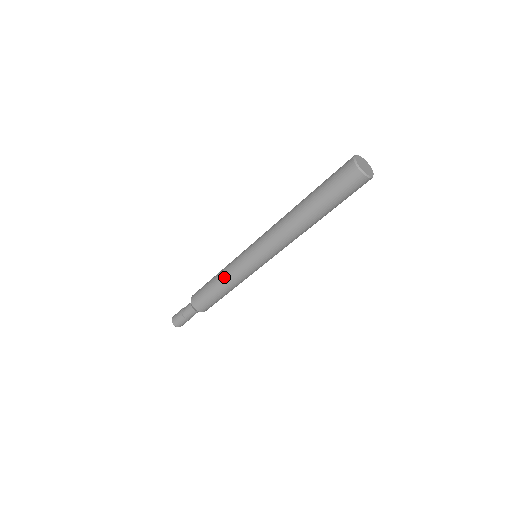
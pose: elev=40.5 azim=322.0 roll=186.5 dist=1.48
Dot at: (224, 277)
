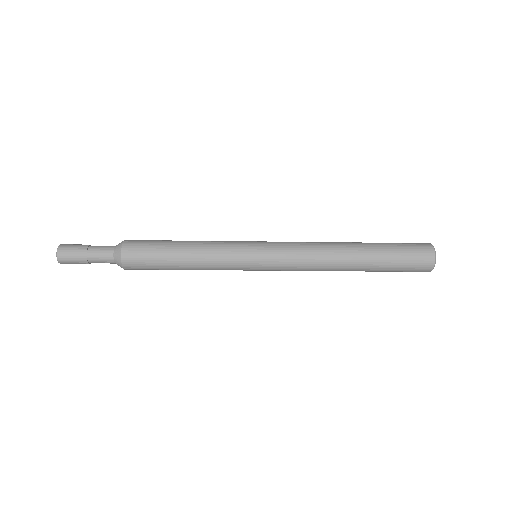
Dot at: (204, 250)
